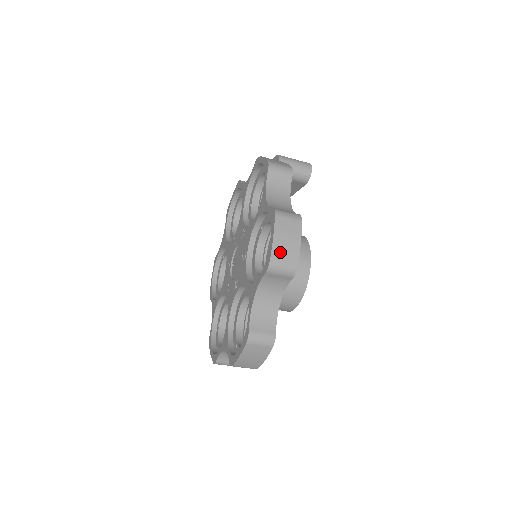
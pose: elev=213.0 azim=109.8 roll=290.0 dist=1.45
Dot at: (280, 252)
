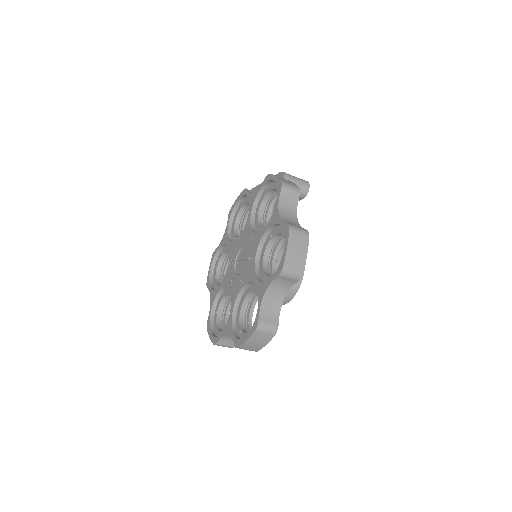
Dot at: (291, 260)
